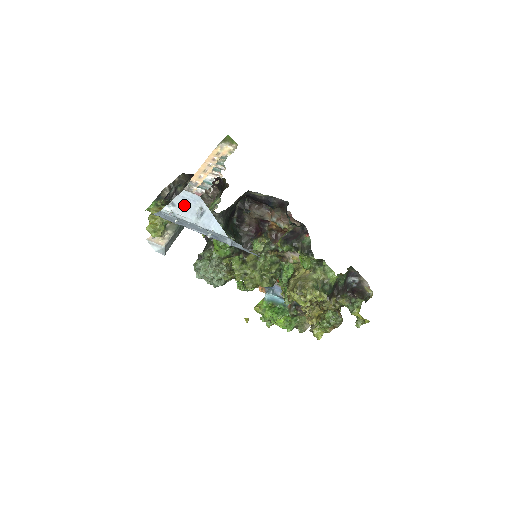
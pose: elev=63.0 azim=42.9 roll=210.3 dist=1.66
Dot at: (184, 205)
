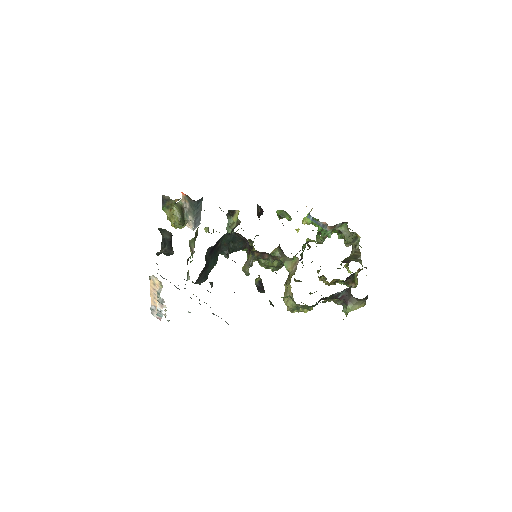
Dot at: occluded
